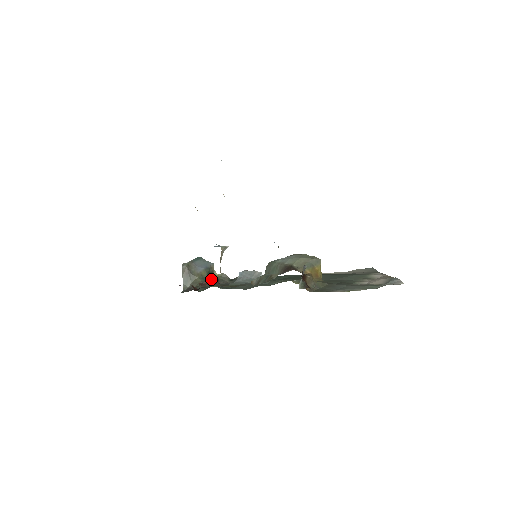
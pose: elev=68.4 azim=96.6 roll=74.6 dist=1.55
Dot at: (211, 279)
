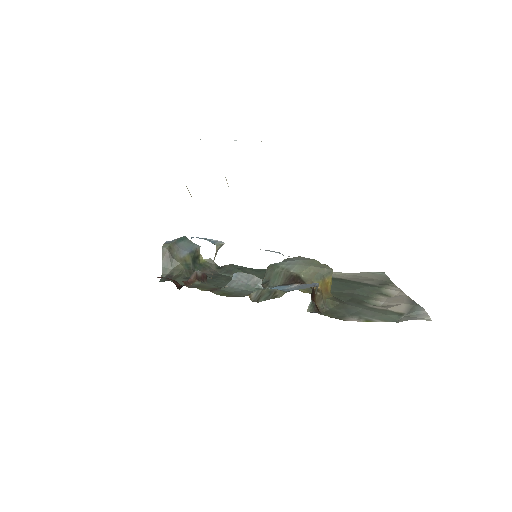
Dot at: (198, 275)
